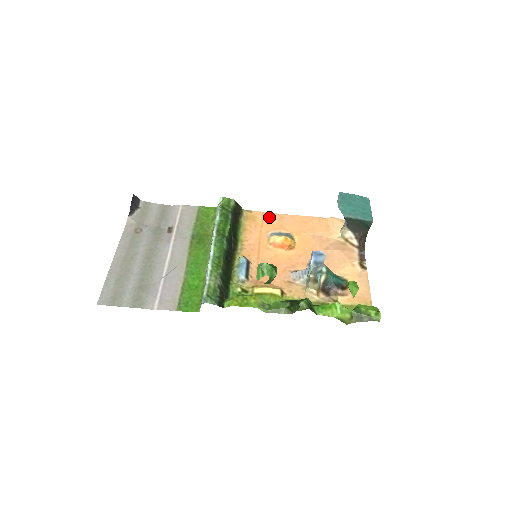
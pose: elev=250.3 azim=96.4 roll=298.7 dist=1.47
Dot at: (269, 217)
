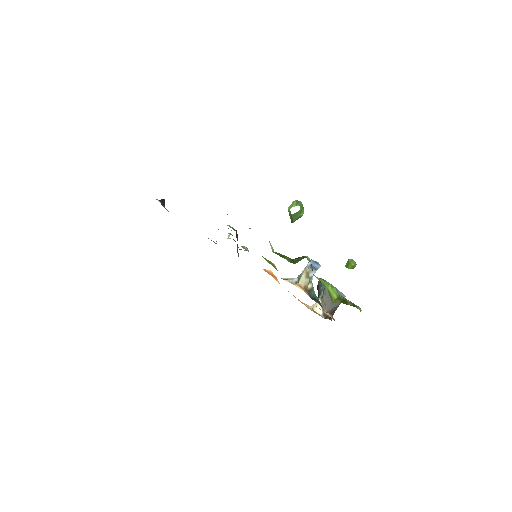
Dot at: occluded
